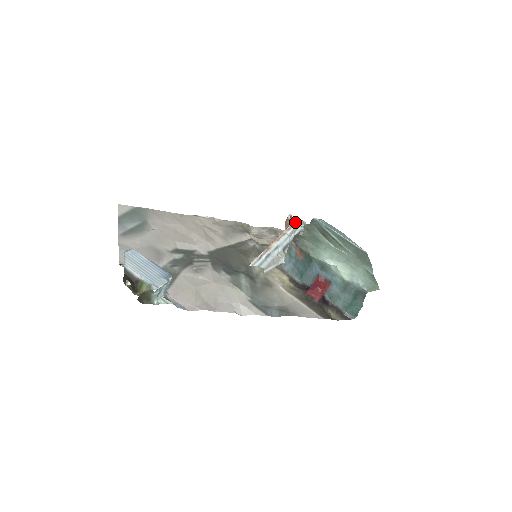
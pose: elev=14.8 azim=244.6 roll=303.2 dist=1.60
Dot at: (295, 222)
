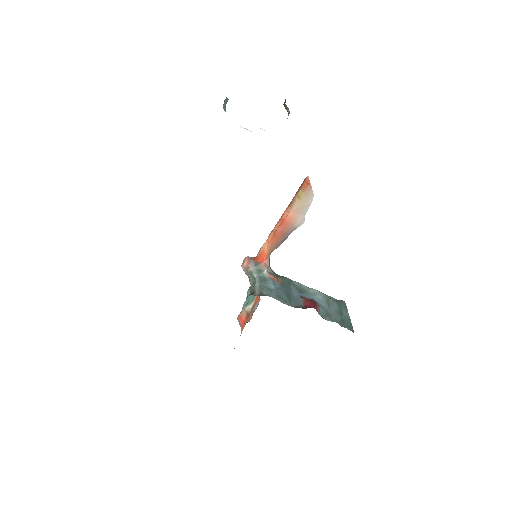
Dot at: occluded
